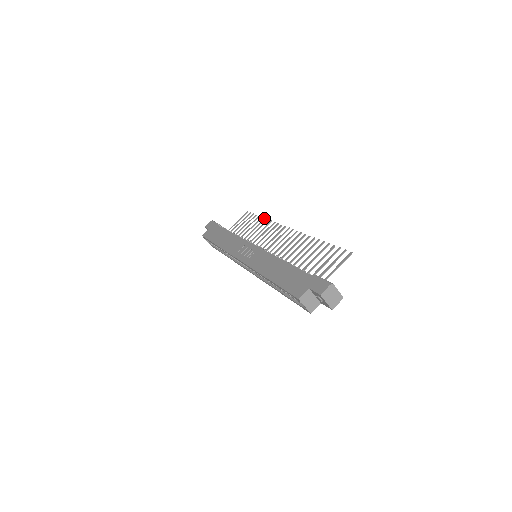
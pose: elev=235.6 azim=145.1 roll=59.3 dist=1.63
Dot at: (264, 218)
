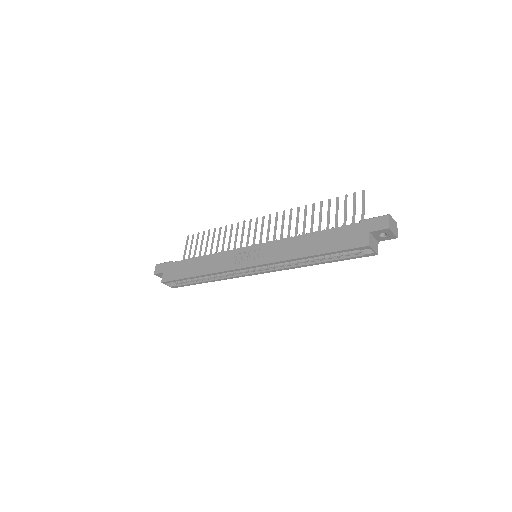
Dot at: occluded
